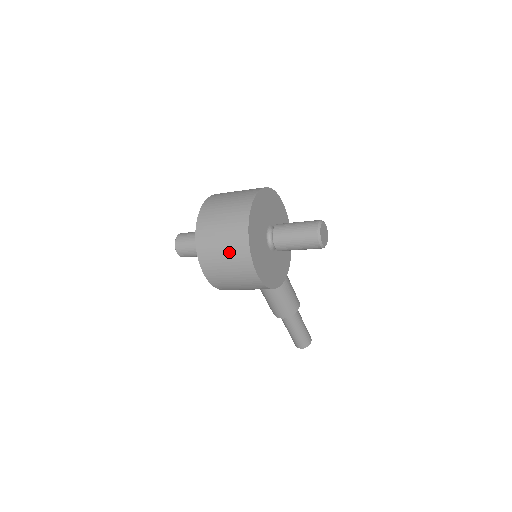
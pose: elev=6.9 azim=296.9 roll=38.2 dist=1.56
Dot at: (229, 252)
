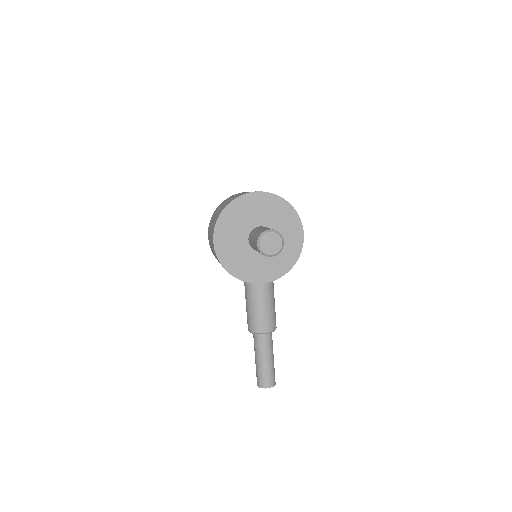
Dot at: occluded
